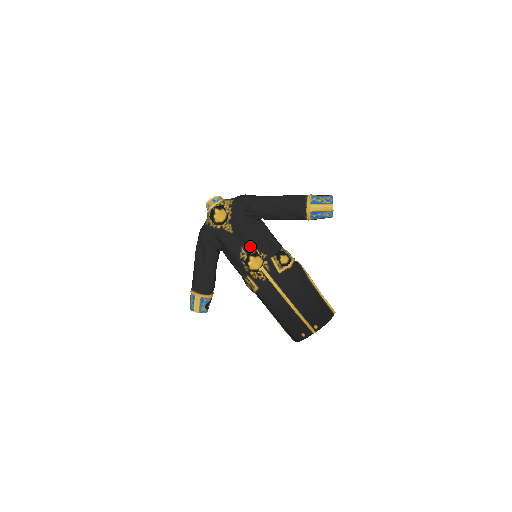
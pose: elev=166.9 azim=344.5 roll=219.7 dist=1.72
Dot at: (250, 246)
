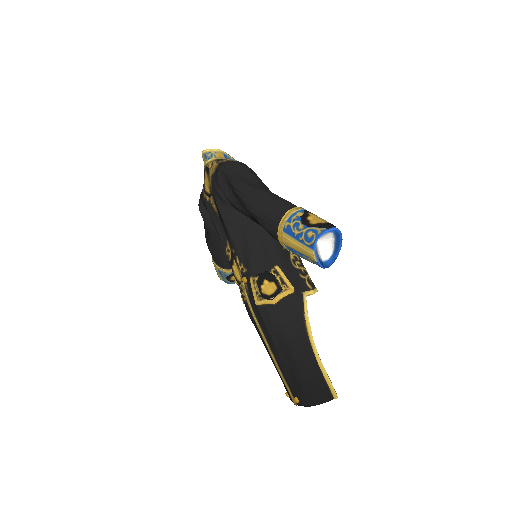
Dot at: (231, 246)
